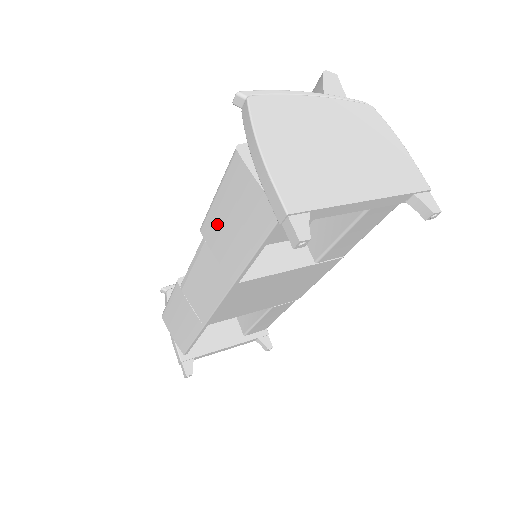
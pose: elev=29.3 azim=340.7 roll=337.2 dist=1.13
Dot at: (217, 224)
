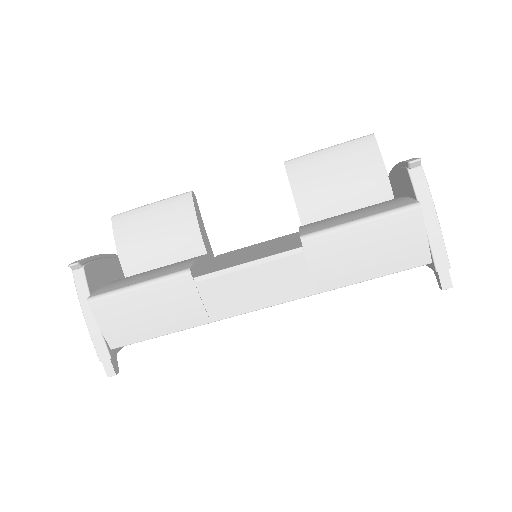
Dot at: (341, 245)
